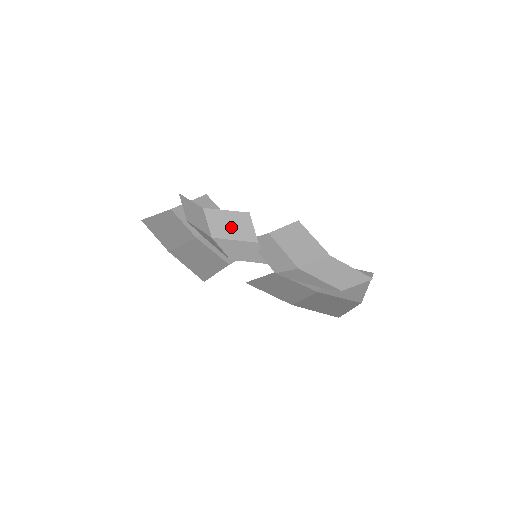
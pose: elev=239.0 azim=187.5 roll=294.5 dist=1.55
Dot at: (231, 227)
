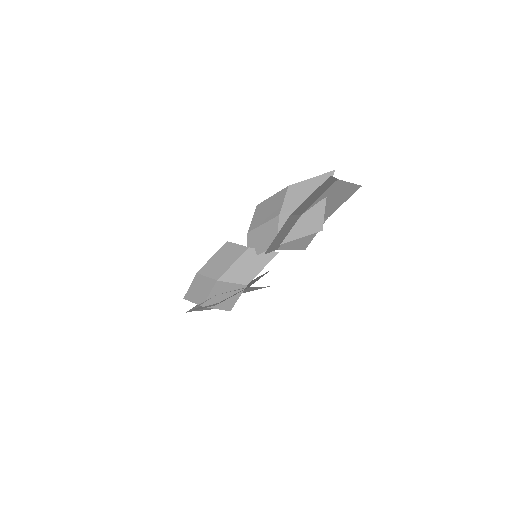
Dot at: (223, 261)
